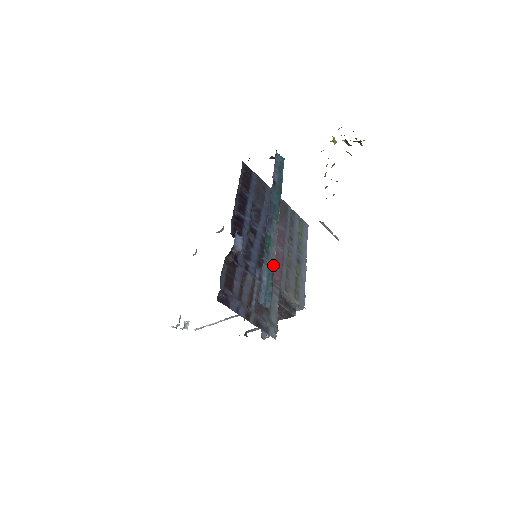
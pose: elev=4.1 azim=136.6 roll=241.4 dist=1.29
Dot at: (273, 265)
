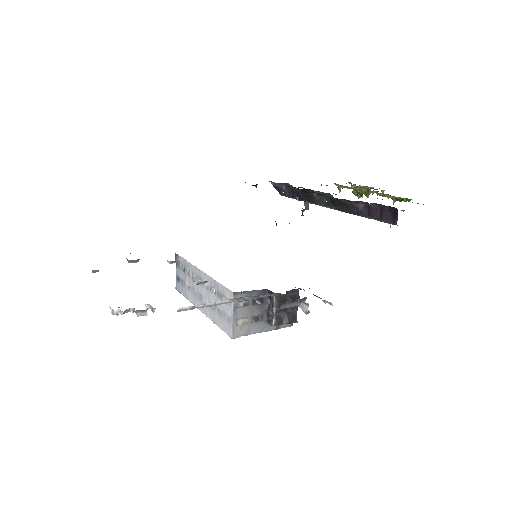
Dot at: (364, 216)
